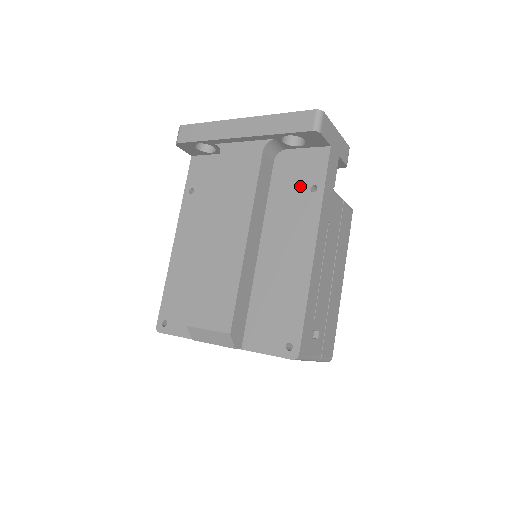
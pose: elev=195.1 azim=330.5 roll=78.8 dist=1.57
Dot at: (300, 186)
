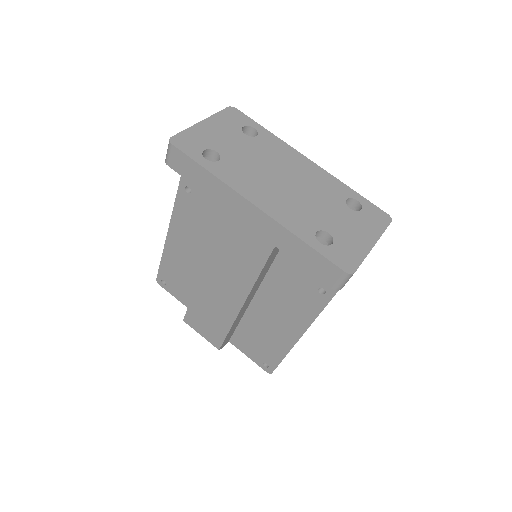
Dot at: (309, 279)
